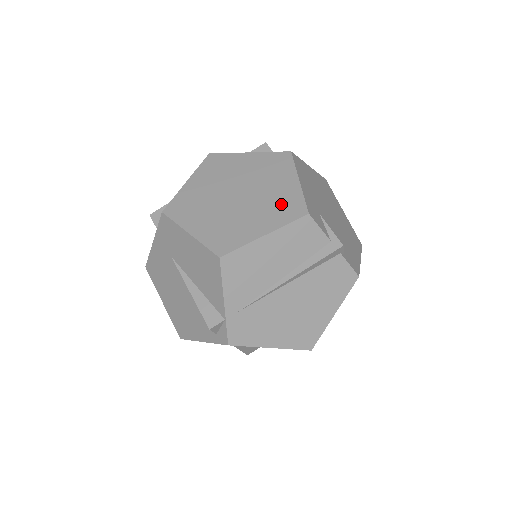
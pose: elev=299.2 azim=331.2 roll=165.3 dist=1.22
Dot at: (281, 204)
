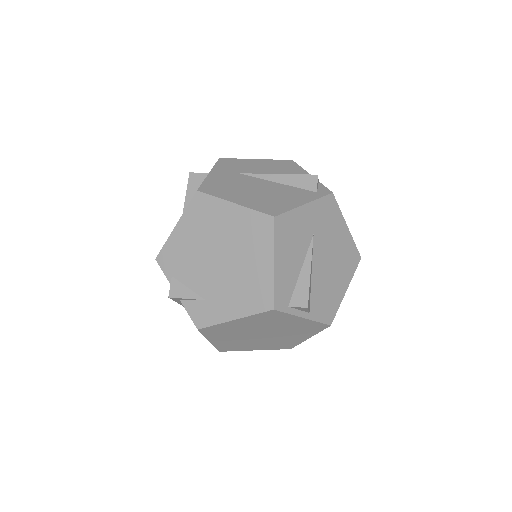
Dot at: occluded
